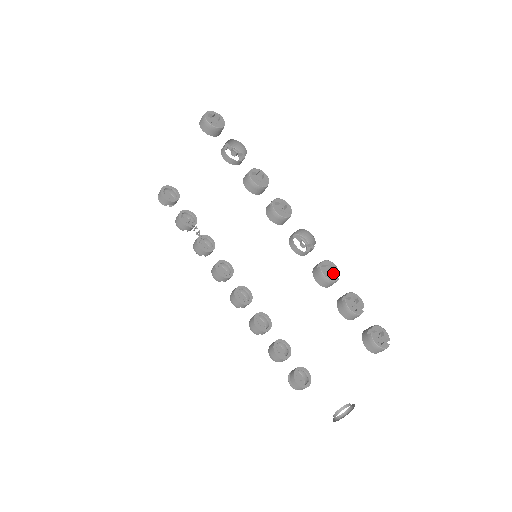
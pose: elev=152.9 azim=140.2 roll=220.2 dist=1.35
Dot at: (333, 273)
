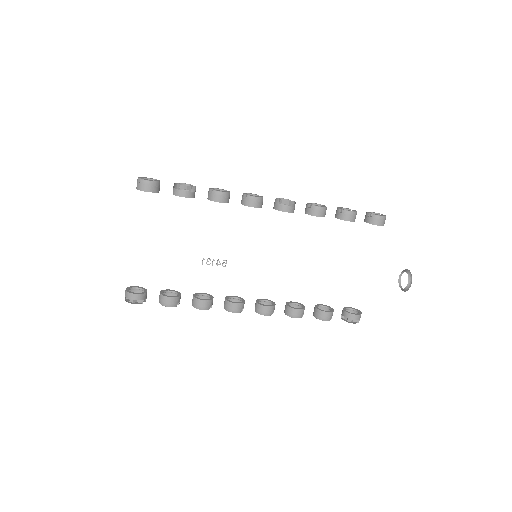
Dot at: occluded
